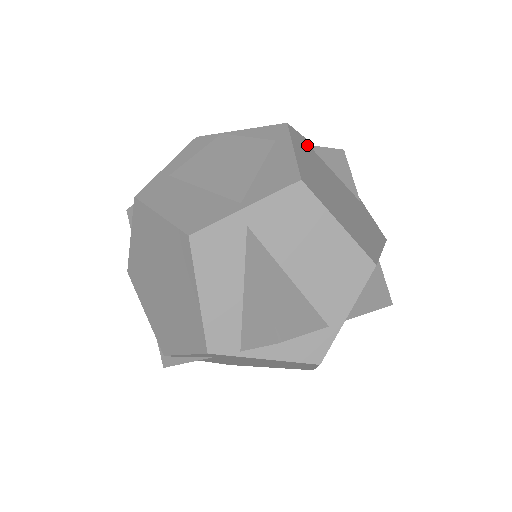
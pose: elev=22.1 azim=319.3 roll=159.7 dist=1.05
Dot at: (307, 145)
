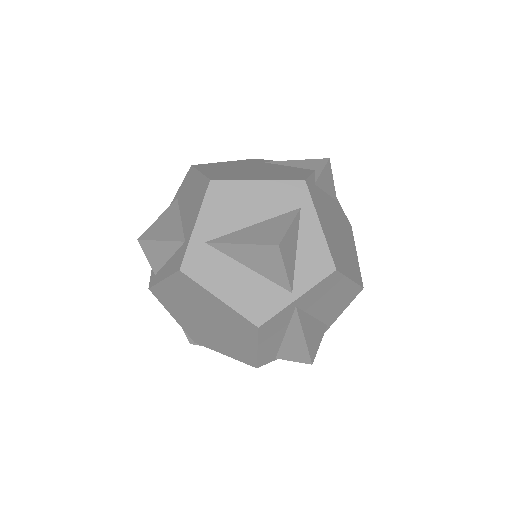
Dot at: (315, 188)
